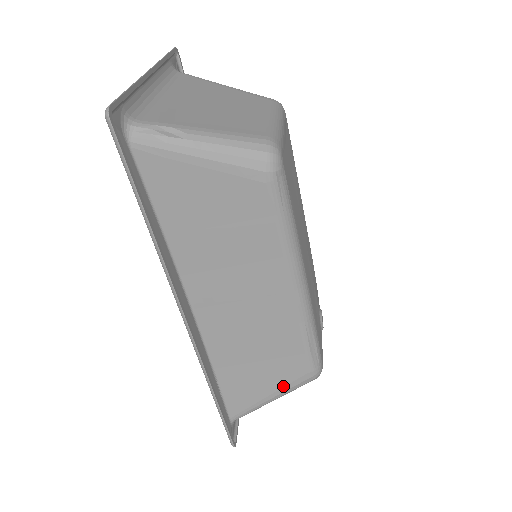
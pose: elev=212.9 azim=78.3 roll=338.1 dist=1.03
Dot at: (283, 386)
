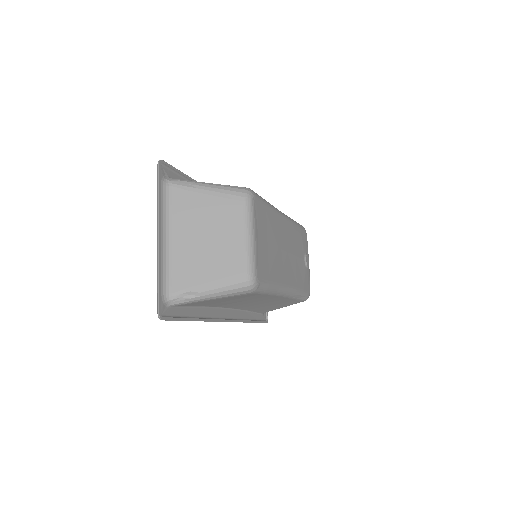
Dot at: (288, 305)
